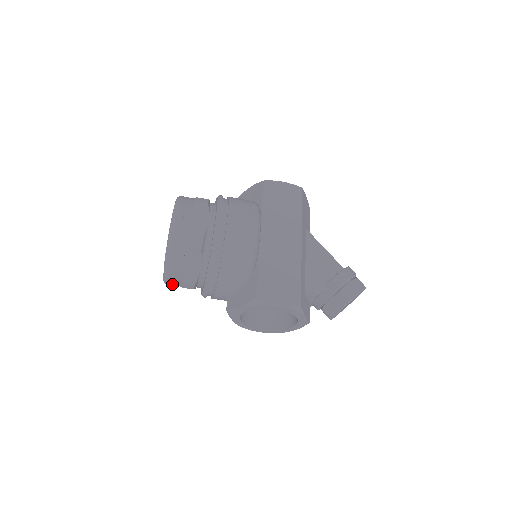
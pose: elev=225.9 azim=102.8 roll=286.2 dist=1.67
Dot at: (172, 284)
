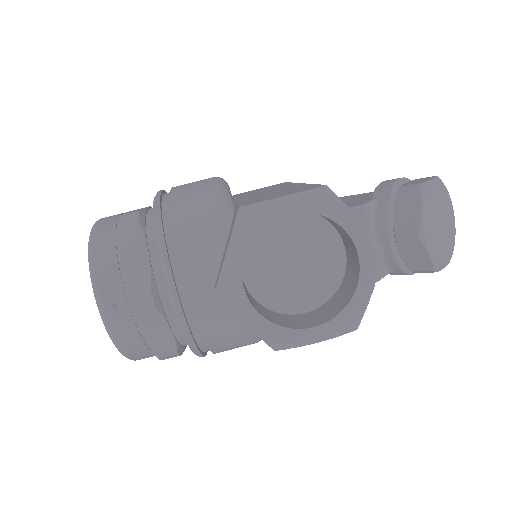
Dot at: (121, 327)
